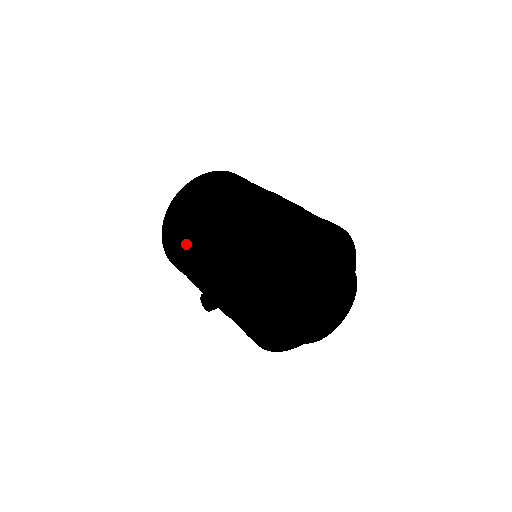
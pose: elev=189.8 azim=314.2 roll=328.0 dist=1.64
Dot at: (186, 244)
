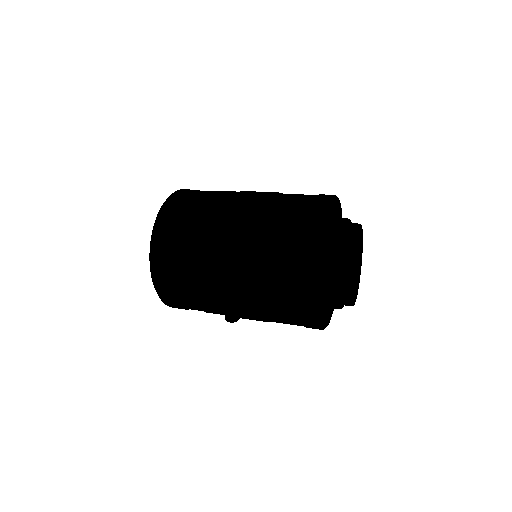
Dot at: (215, 200)
